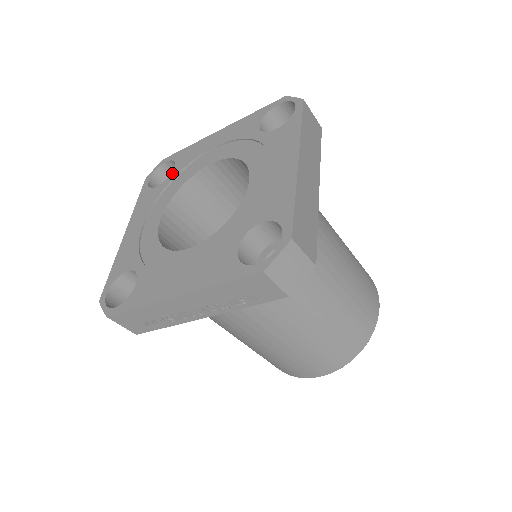
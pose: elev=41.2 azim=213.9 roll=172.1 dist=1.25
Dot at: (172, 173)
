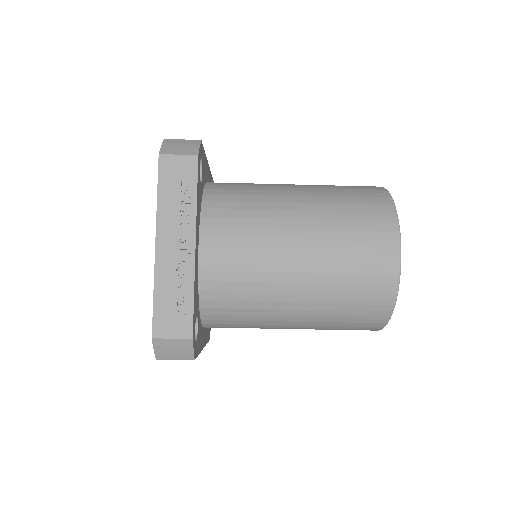
Dot at: occluded
